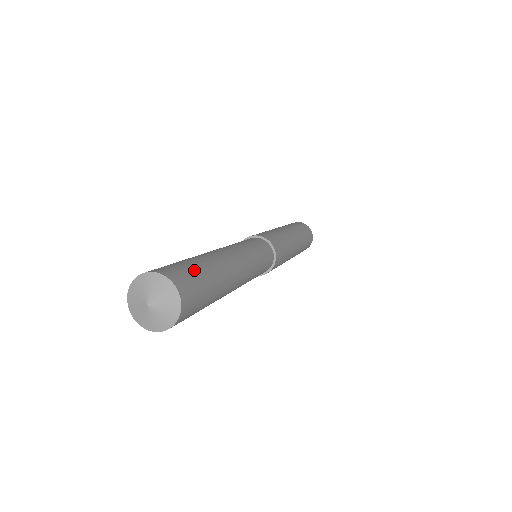
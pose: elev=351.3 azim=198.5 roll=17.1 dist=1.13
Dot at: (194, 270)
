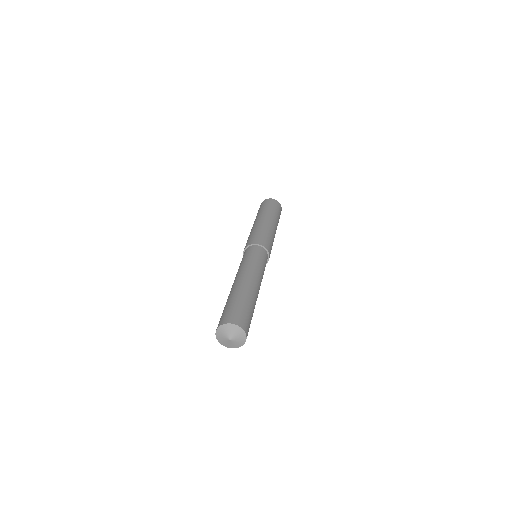
Dot at: (251, 319)
